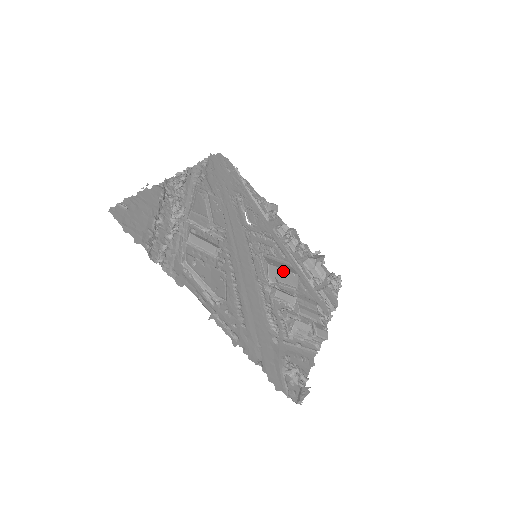
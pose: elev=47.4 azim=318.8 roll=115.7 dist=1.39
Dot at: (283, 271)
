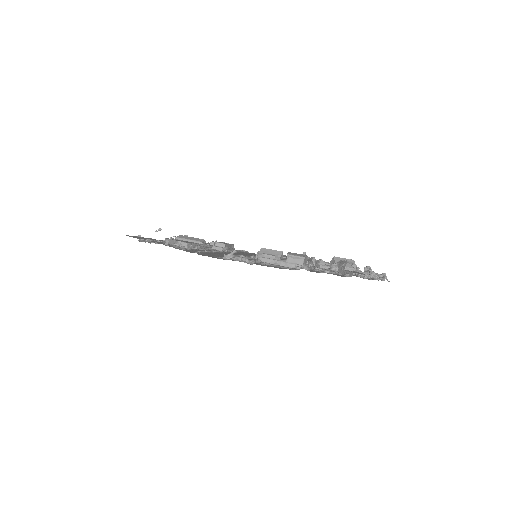
Dot at: occluded
